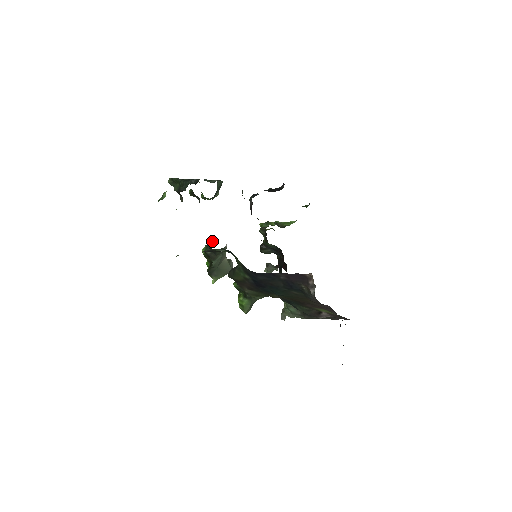
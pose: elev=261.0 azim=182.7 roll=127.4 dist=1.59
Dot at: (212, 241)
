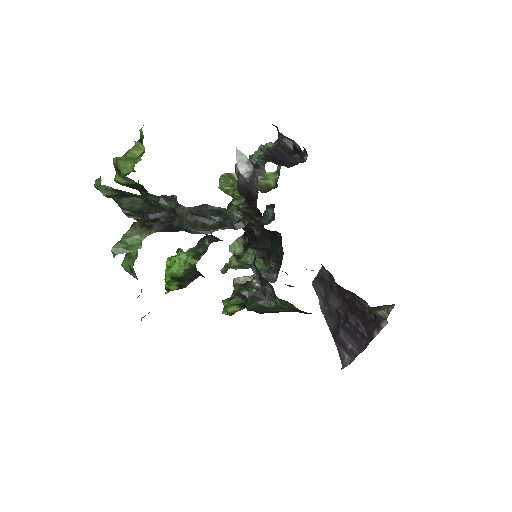
Dot at: (193, 261)
